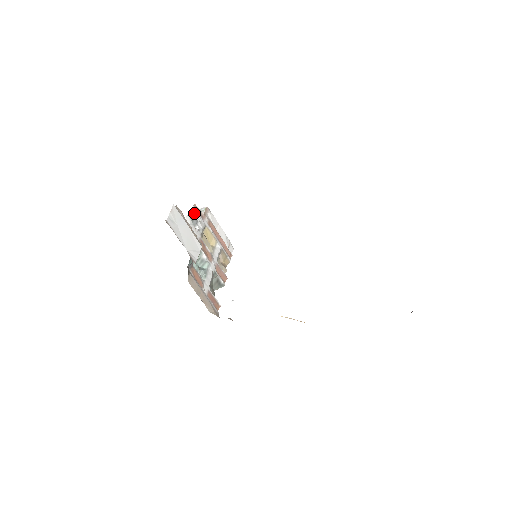
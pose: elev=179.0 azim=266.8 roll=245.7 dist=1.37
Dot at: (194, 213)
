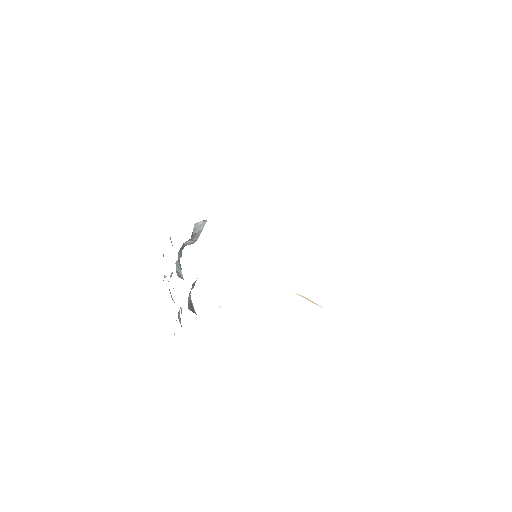
Dot at: occluded
